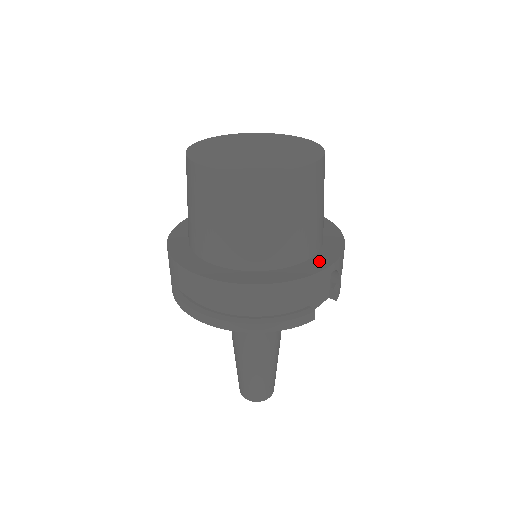
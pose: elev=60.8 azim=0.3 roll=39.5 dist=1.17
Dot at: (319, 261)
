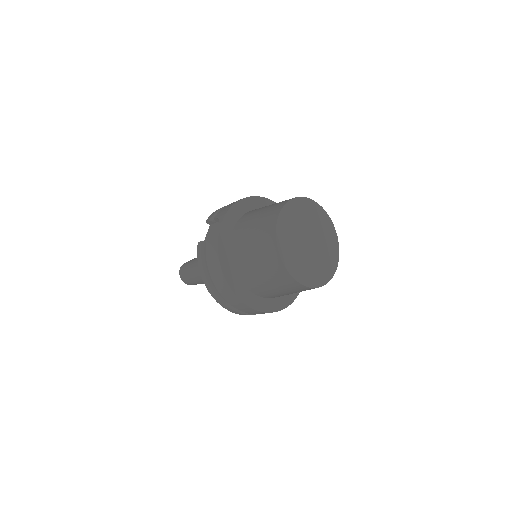
Dot at: occluded
